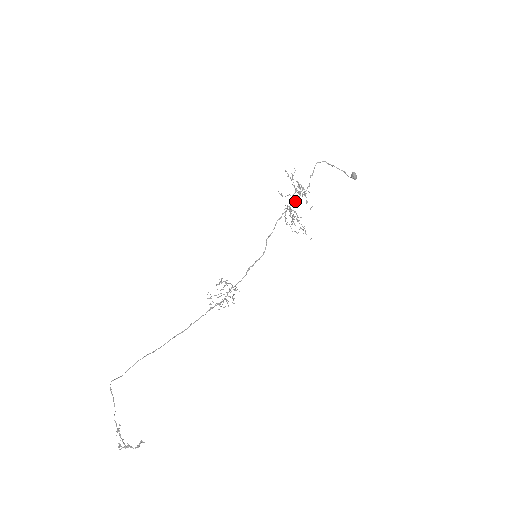
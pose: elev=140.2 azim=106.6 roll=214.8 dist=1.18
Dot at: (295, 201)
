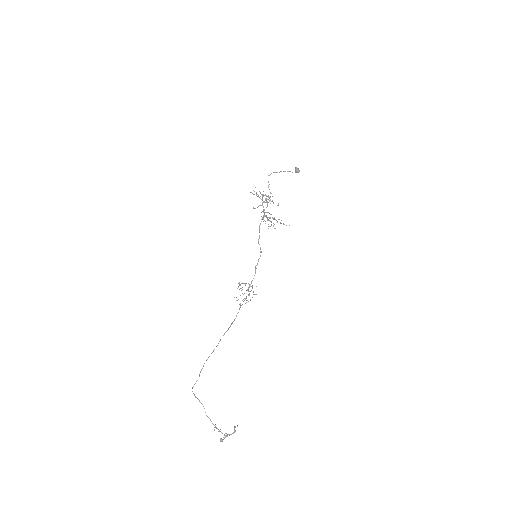
Dot at: occluded
